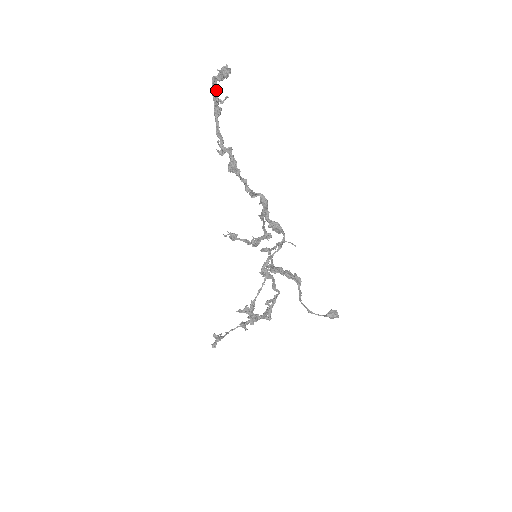
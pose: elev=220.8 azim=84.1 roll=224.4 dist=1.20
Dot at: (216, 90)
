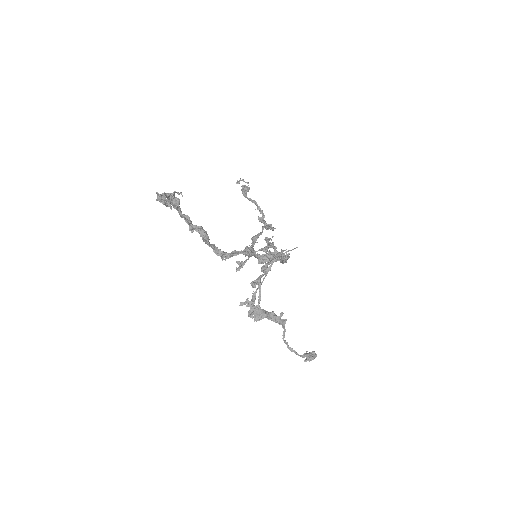
Dot at: occluded
